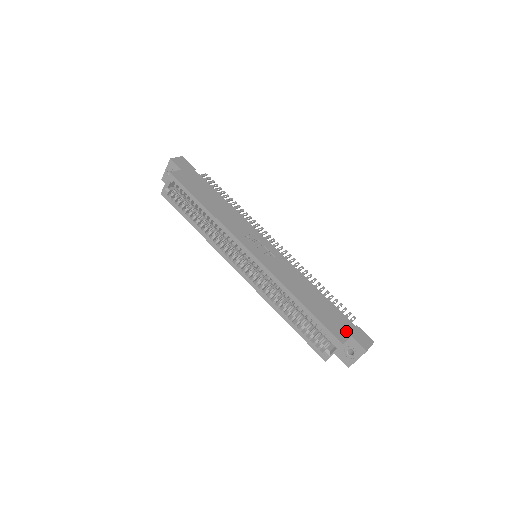
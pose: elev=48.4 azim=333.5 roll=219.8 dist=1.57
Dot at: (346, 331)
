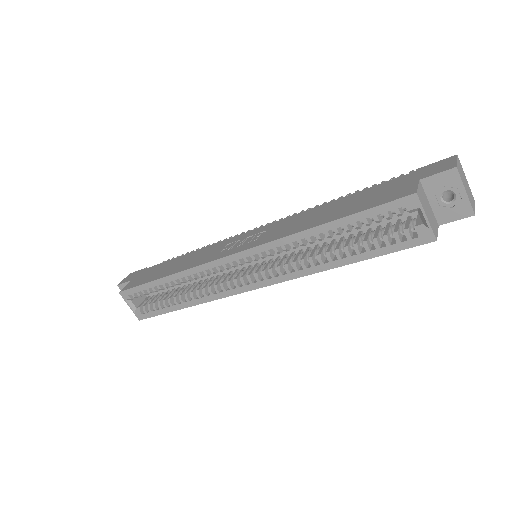
Dot at: (407, 184)
